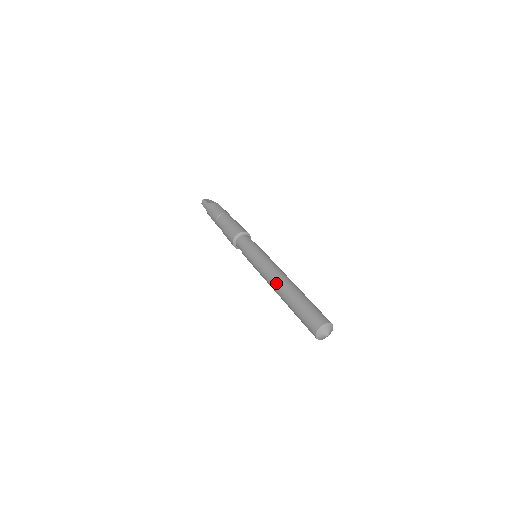
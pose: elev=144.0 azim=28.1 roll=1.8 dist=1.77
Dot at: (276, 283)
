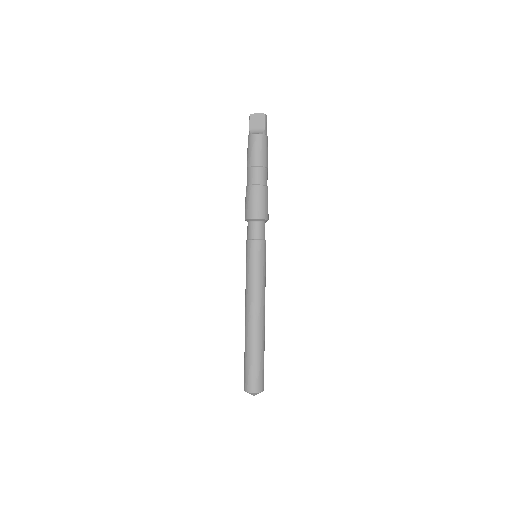
Dot at: (245, 315)
